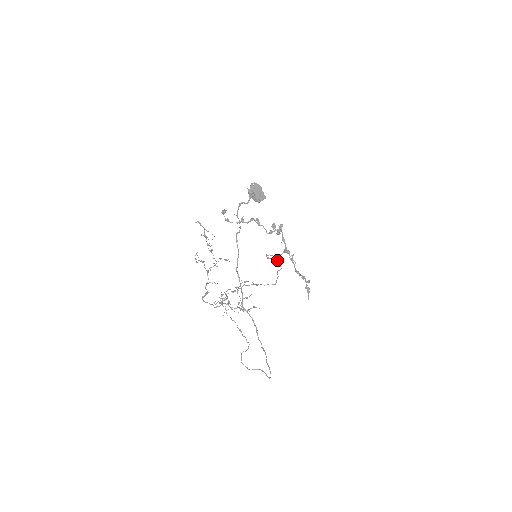
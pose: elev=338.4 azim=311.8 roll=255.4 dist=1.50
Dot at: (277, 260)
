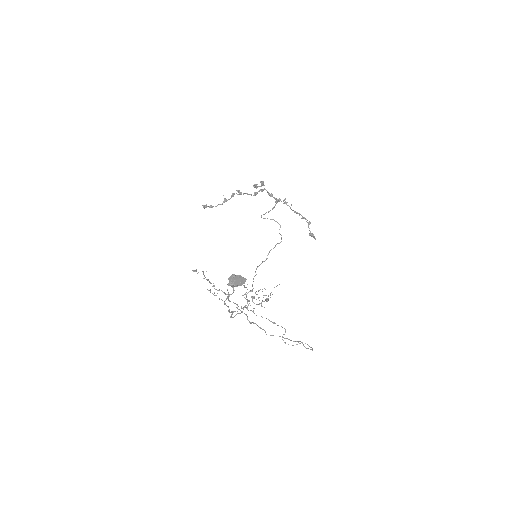
Dot at: occluded
